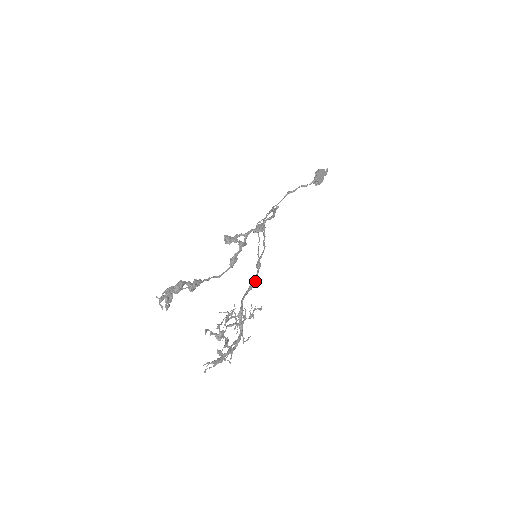
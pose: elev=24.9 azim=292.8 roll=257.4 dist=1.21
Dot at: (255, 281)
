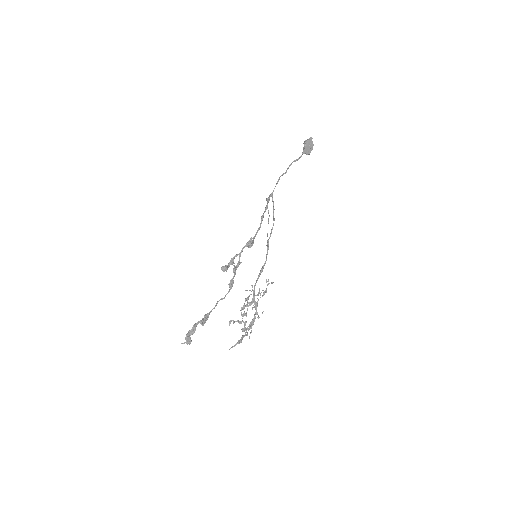
Dot at: (264, 264)
